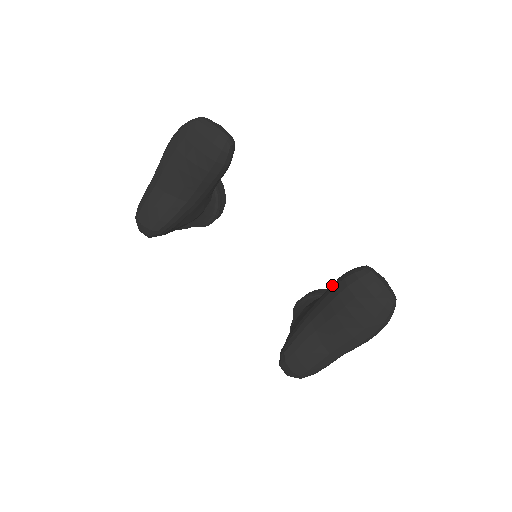
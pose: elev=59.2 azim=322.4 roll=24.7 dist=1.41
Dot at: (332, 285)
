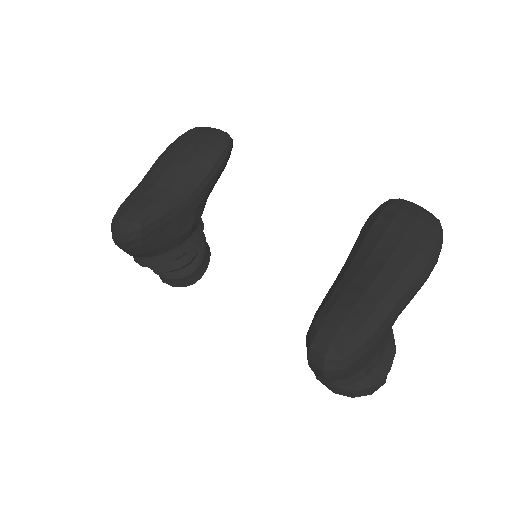
Dot at: occluded
